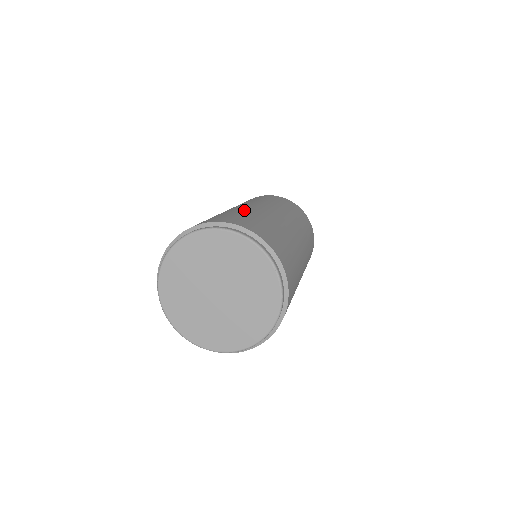
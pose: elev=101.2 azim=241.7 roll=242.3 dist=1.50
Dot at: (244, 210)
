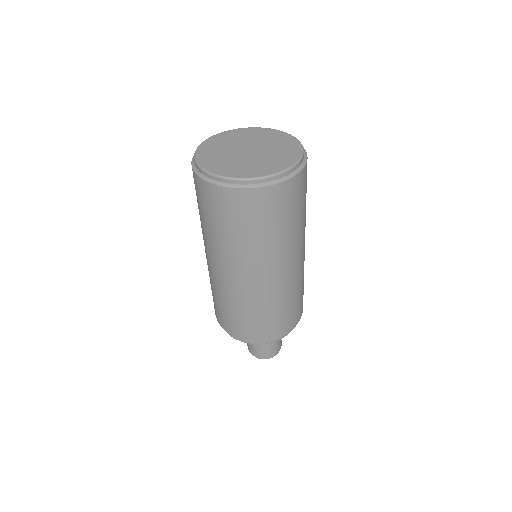
Dot at: occluded
